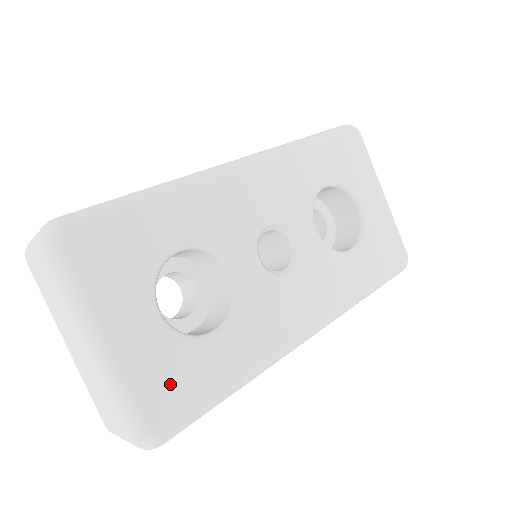
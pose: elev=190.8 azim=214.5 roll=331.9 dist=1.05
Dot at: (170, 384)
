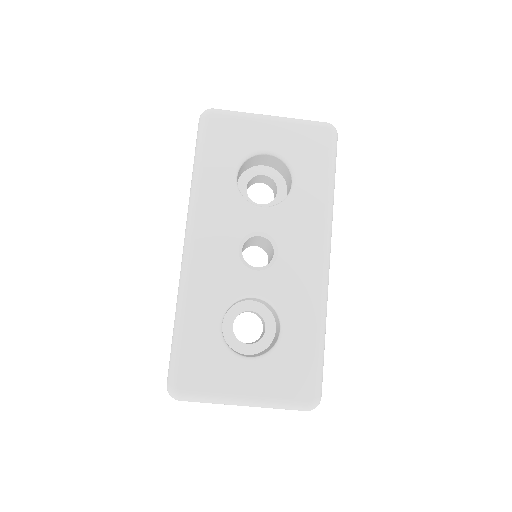
Dot at: (292, 376)
